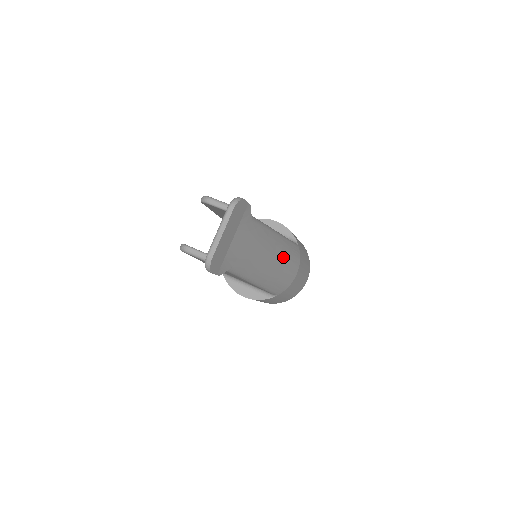
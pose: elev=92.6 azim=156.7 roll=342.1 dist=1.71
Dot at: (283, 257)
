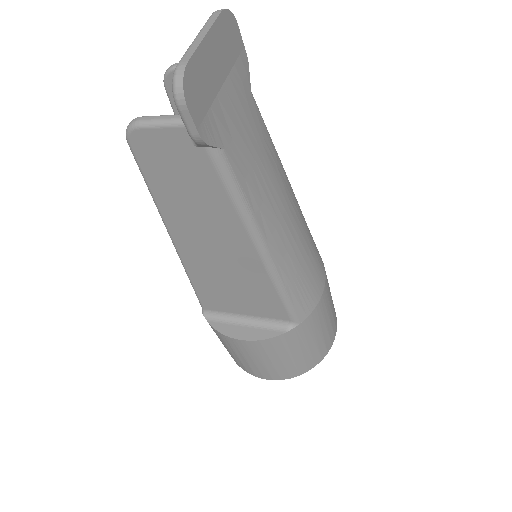
Dot at: (302, 230)
